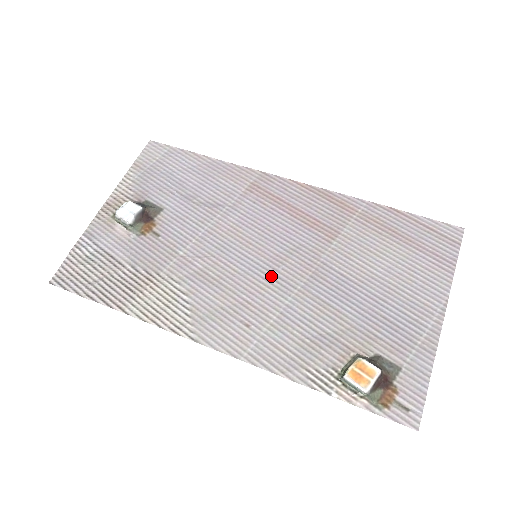
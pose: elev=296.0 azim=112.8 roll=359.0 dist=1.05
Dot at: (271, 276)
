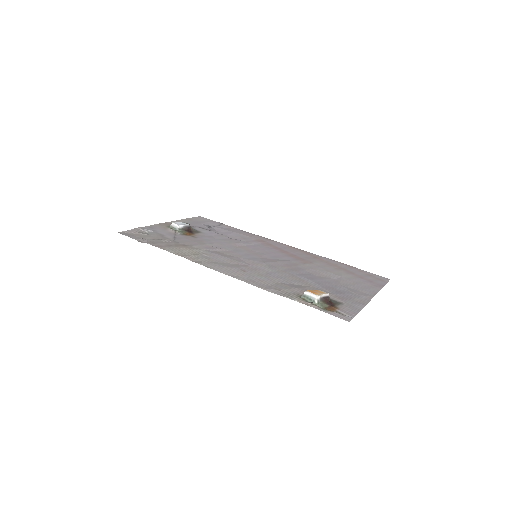
Dot at: (264, 262)
